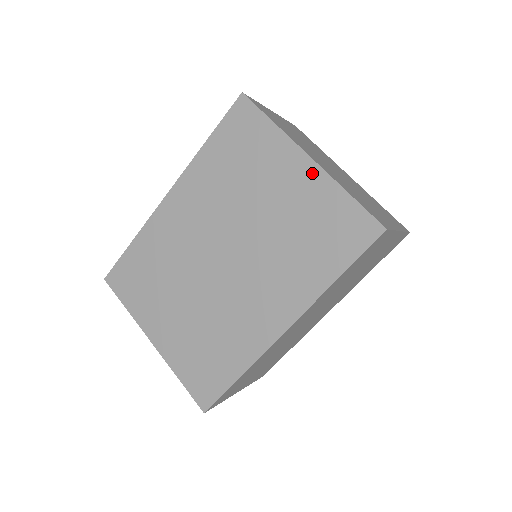
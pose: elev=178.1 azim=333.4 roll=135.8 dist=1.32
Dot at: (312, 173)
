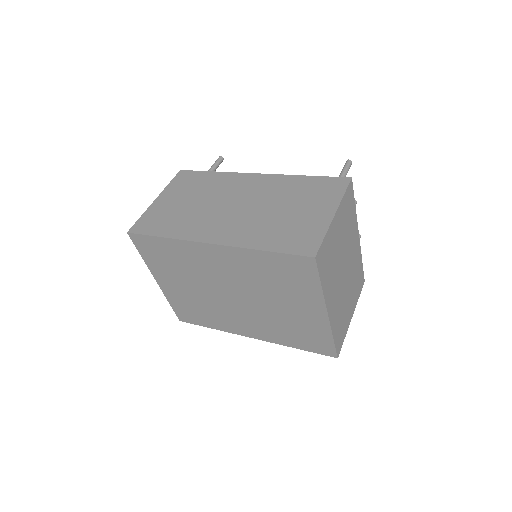
Dot at: (322, 319)
